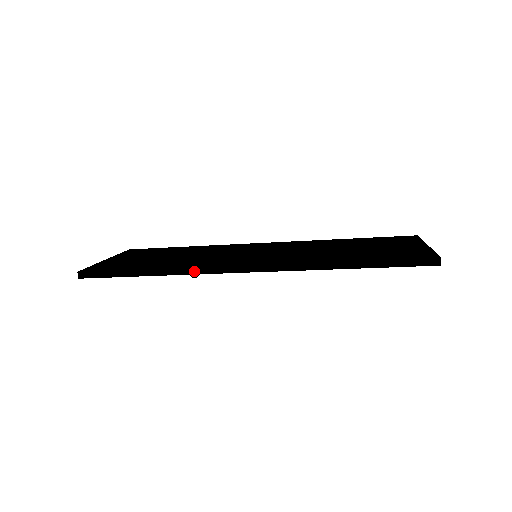
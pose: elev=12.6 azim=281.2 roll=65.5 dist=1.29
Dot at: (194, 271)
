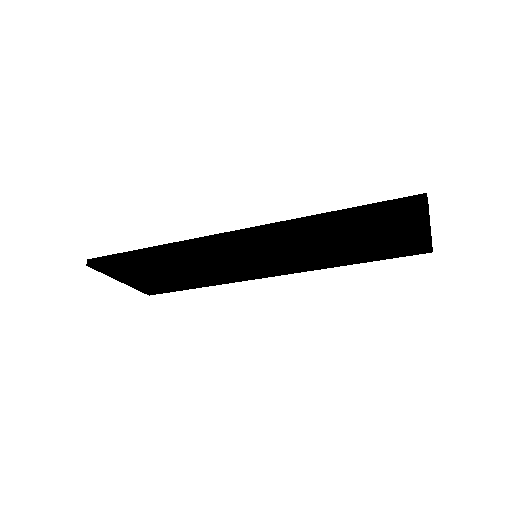
Dot at: (186, 243)
